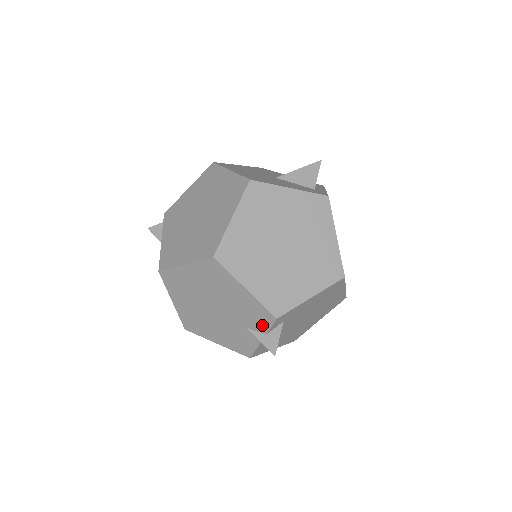
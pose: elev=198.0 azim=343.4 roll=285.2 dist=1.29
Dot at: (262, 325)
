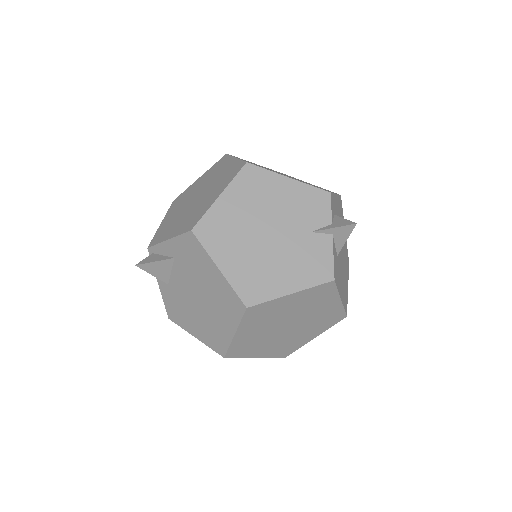
Dot at: (323, 213)
